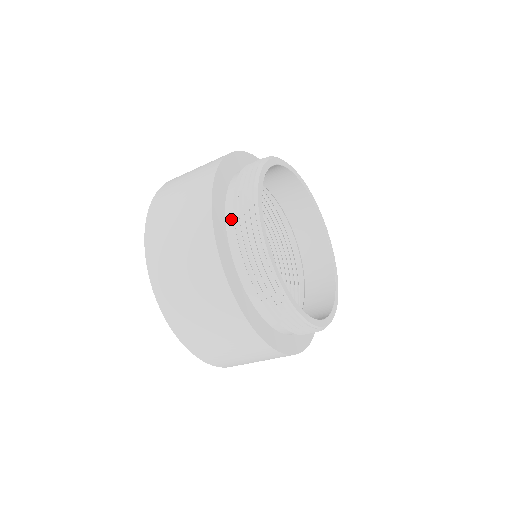
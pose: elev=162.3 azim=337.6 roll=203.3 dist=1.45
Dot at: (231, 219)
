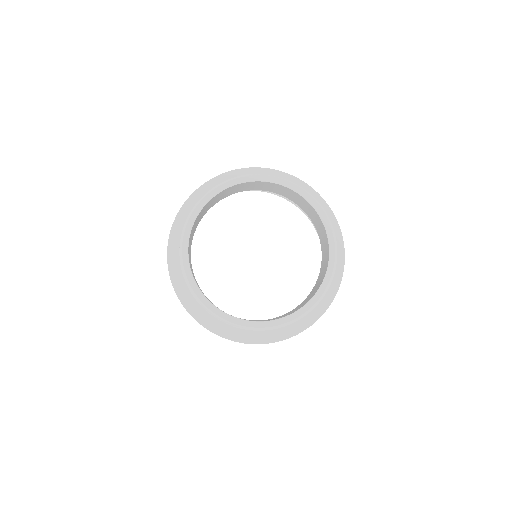
Dot at: occluded
